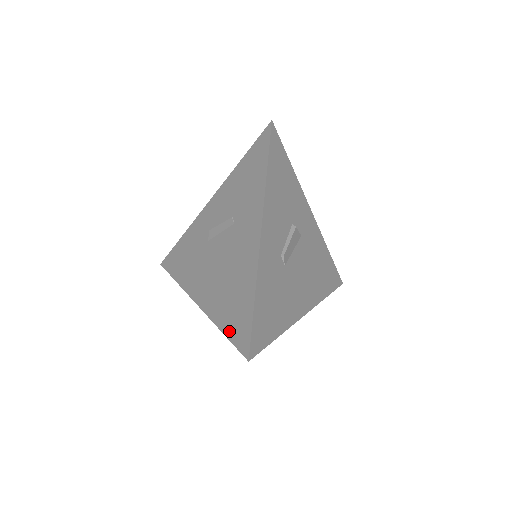
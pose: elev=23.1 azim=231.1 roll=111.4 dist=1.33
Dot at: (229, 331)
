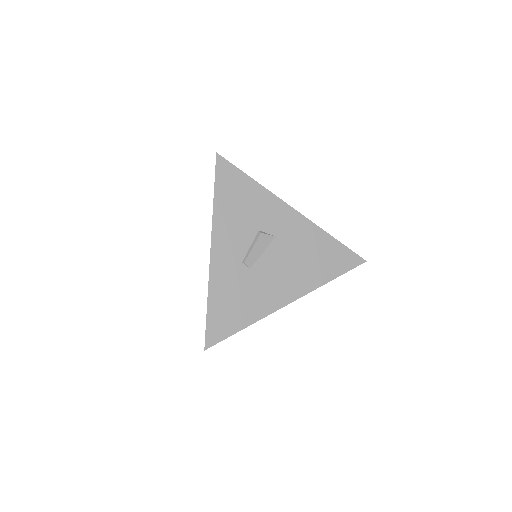
Dot at: occluded
